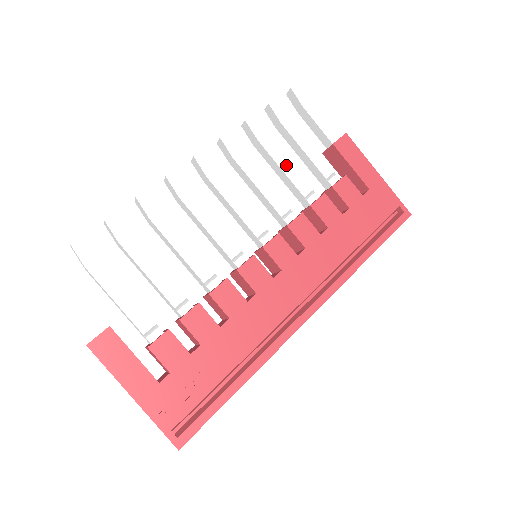
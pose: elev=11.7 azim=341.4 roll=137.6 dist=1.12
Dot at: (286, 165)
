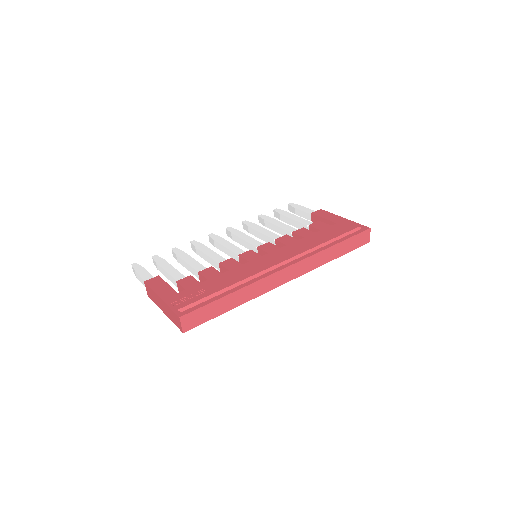
Dot at: (280, 225)
